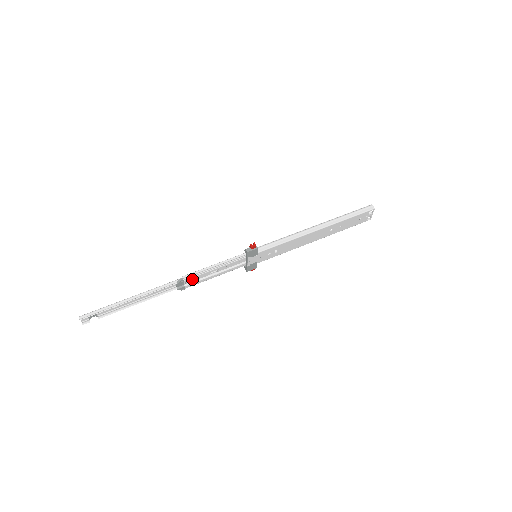
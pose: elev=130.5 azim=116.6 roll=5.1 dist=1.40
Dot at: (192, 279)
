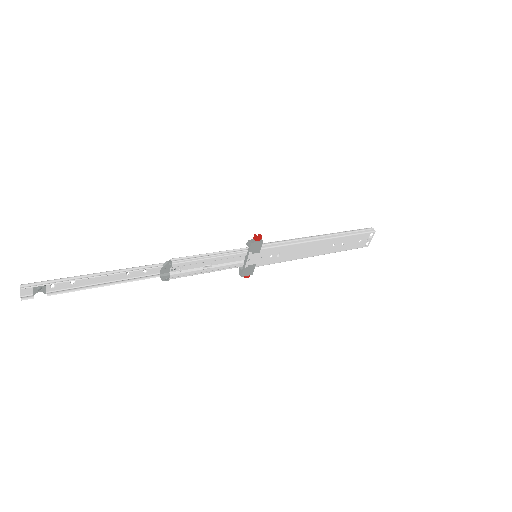
Dot at: (179, 269)
